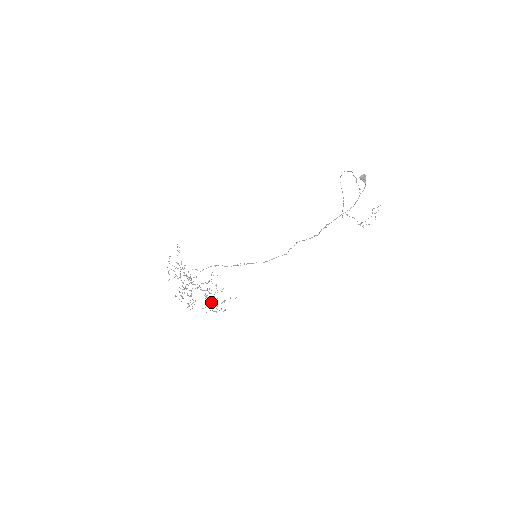
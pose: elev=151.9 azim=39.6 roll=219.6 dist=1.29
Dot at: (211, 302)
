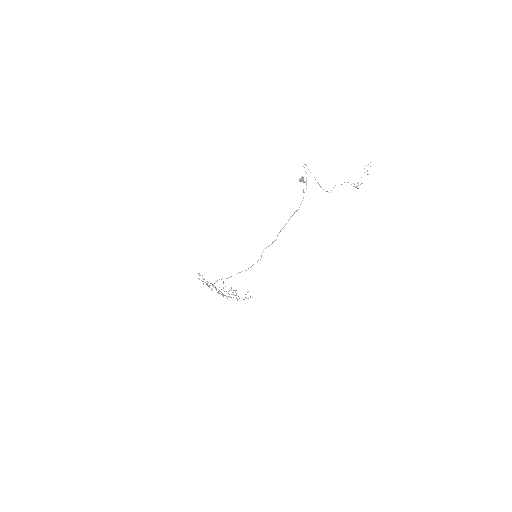
Dot at: (238, 296)
